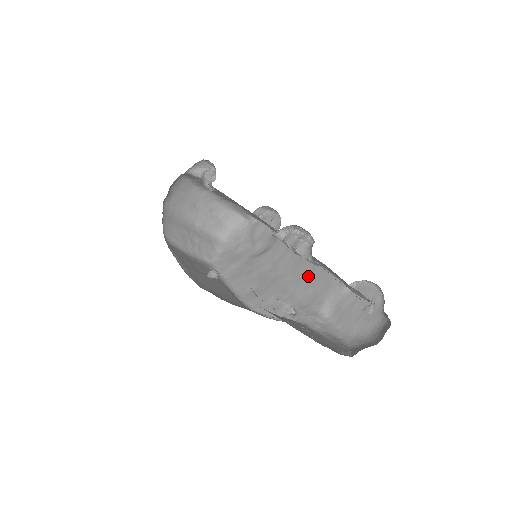
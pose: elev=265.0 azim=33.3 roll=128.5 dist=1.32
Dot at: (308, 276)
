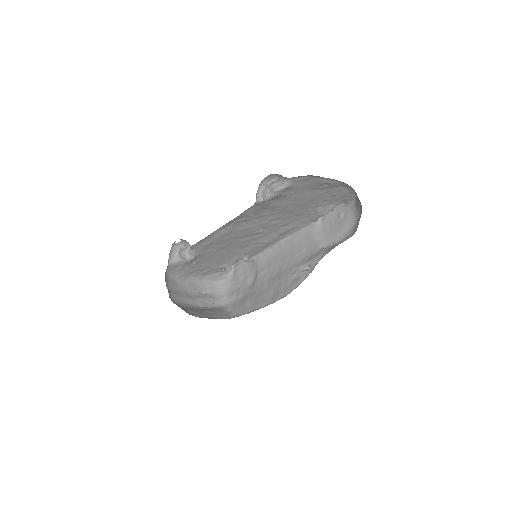
Dot at: (294, 248)
